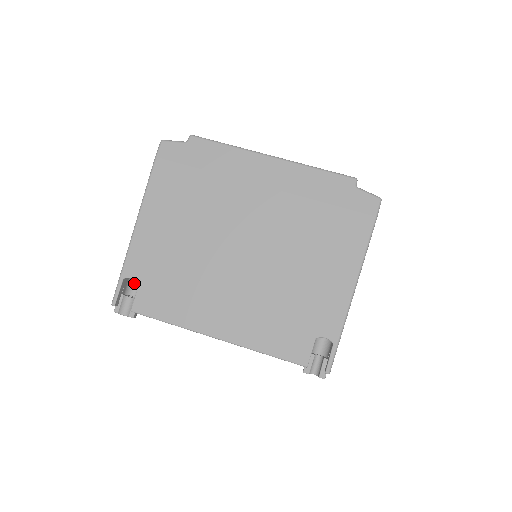
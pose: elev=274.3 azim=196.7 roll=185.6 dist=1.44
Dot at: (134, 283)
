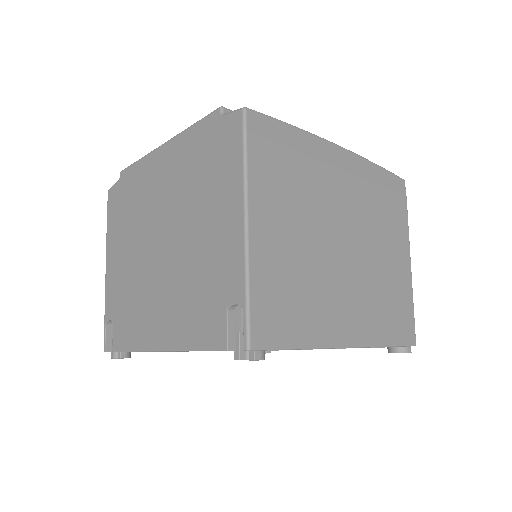
Dot at: occluded
